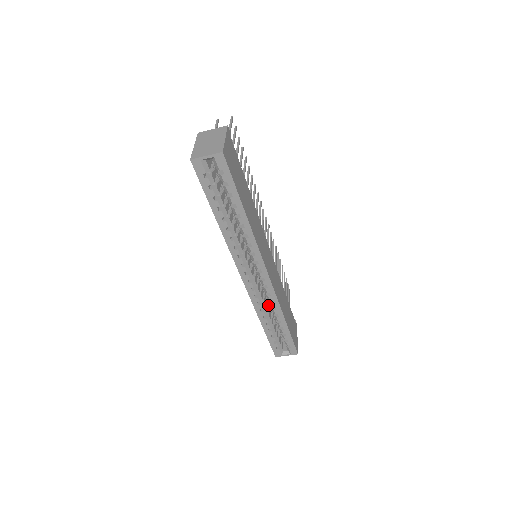
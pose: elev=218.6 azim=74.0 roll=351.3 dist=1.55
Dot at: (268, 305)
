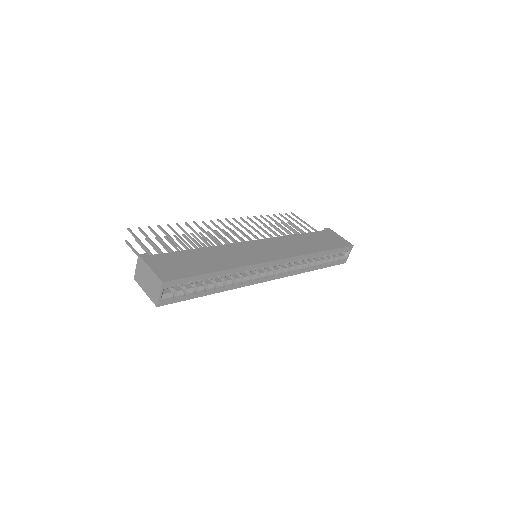
Dot at: occluded
